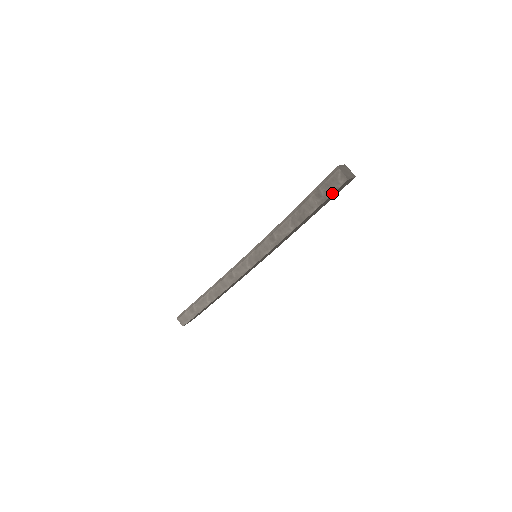
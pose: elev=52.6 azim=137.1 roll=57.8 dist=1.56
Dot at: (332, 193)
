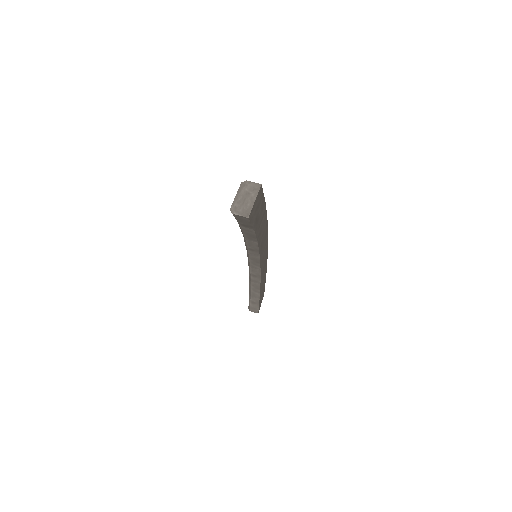
Dot at: (250, 224)
